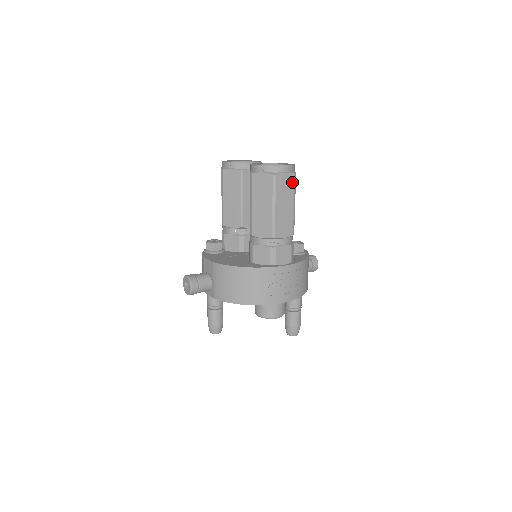
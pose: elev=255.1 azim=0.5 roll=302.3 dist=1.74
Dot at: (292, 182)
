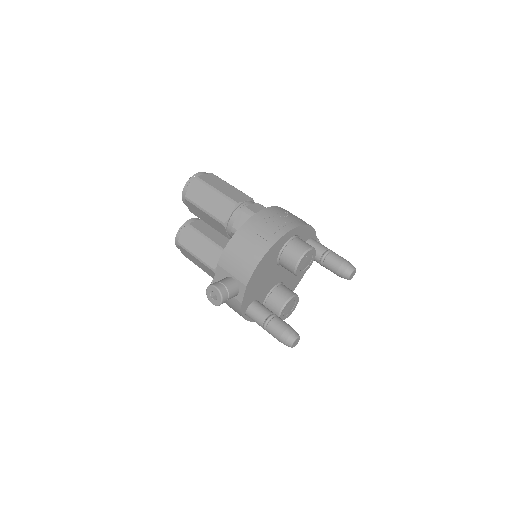
Dot at: (215, 177)
